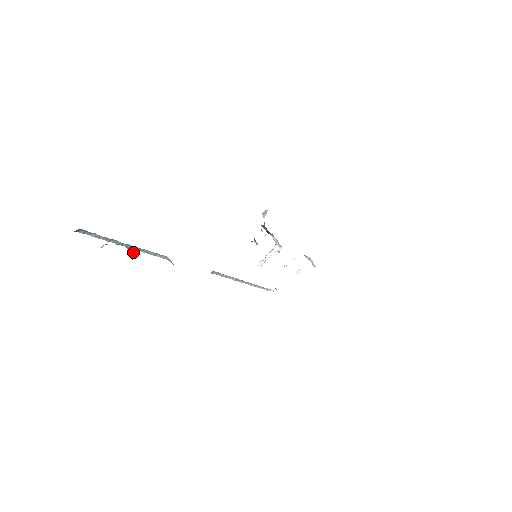
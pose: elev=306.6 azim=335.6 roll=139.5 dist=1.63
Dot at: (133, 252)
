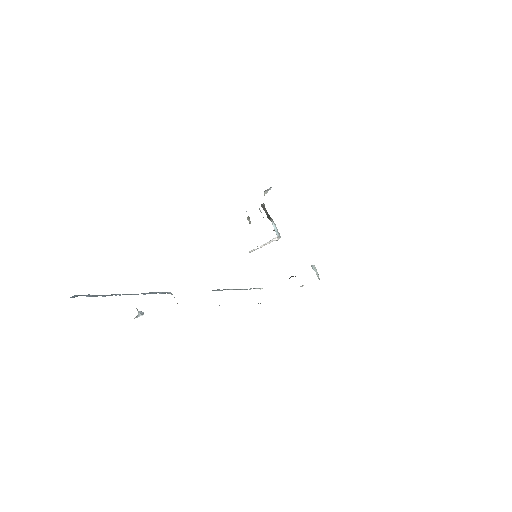
Dot at: (137, 309)
